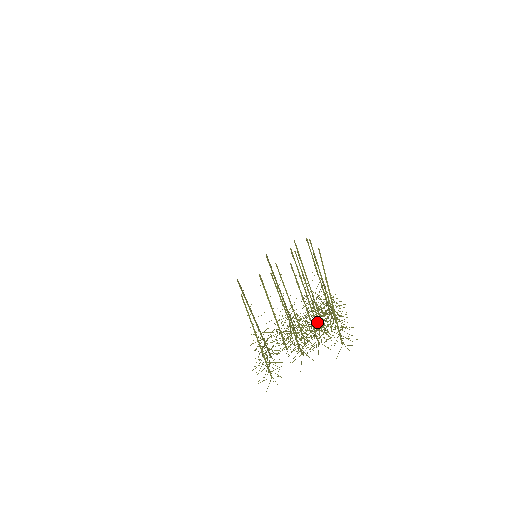
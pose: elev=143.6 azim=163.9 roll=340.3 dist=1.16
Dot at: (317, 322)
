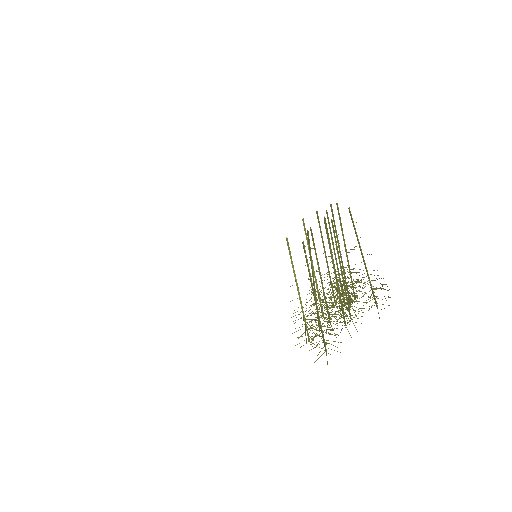
Dot at: occluded
